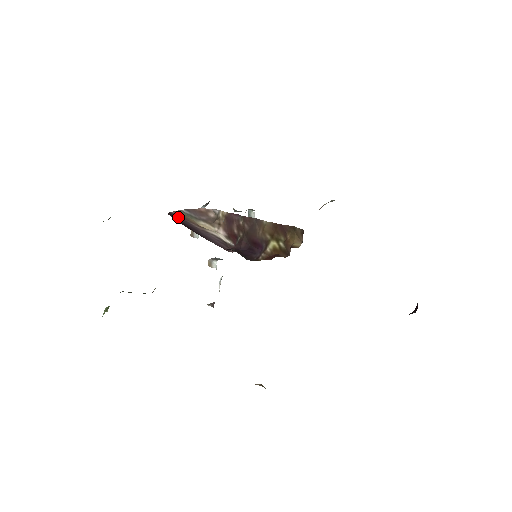
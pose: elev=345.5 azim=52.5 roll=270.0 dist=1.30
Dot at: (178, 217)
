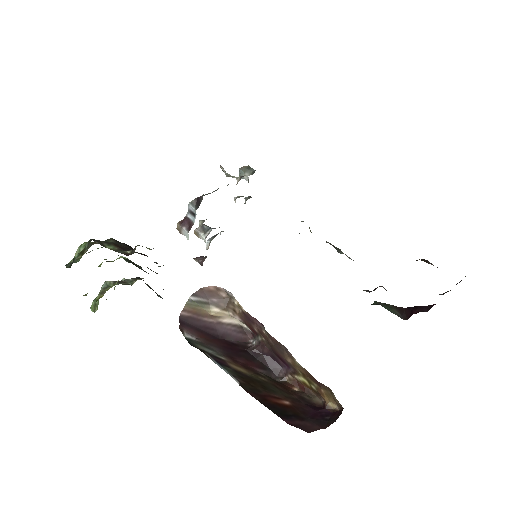
Dot at: (189, 319)
